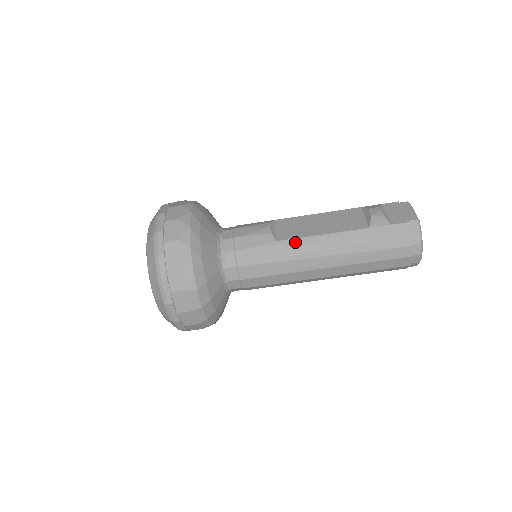
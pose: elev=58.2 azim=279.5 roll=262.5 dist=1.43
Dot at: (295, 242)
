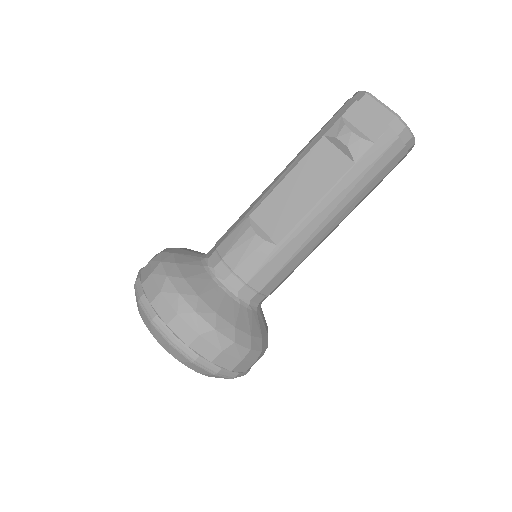
Dot at: (295, 232)
